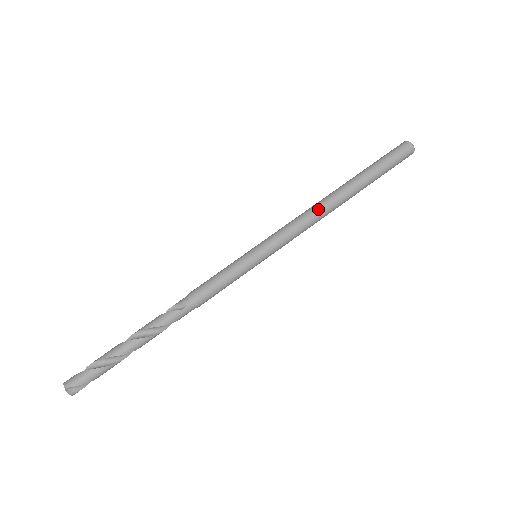
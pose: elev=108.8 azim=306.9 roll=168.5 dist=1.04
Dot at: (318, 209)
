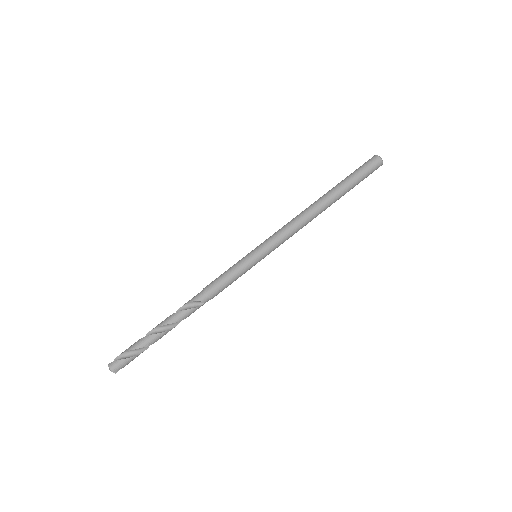
Dot at: (308, 220)
